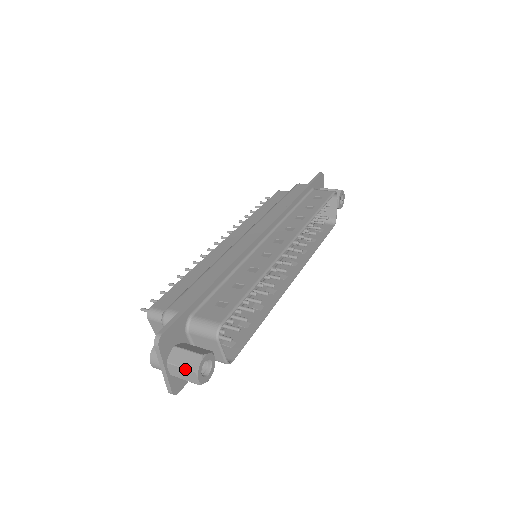
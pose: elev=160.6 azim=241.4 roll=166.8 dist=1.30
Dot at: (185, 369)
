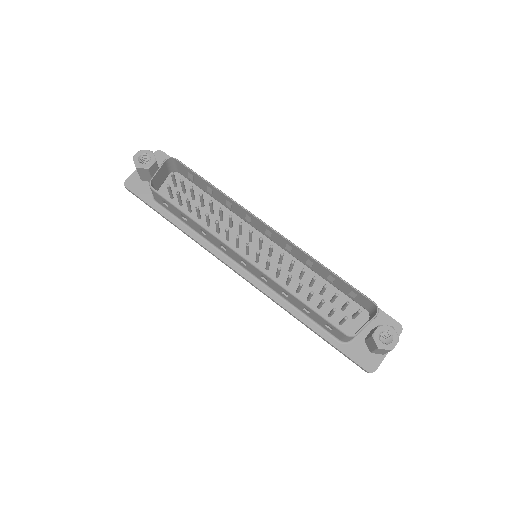
Dot at: occluded
